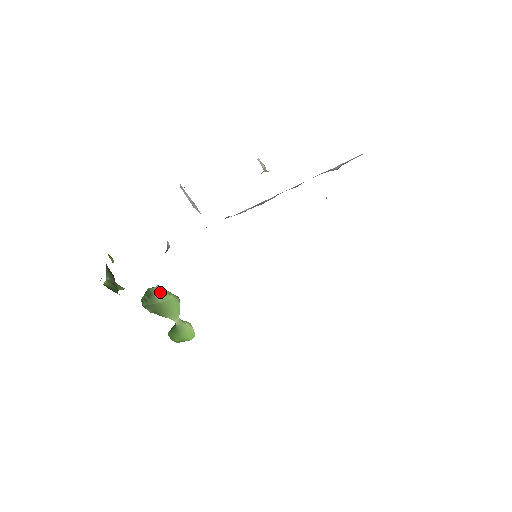
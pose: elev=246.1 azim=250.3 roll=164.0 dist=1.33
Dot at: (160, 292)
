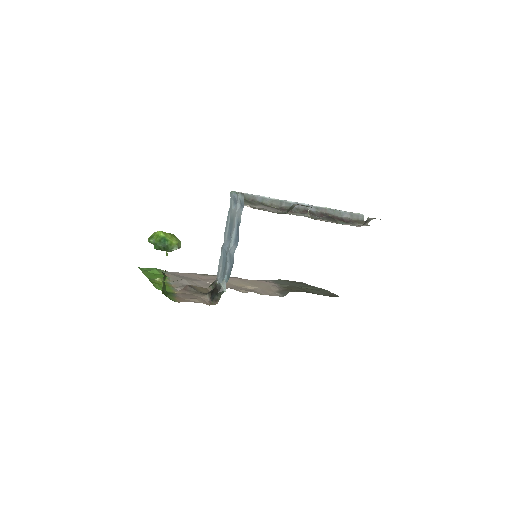
Dot at: occluded
